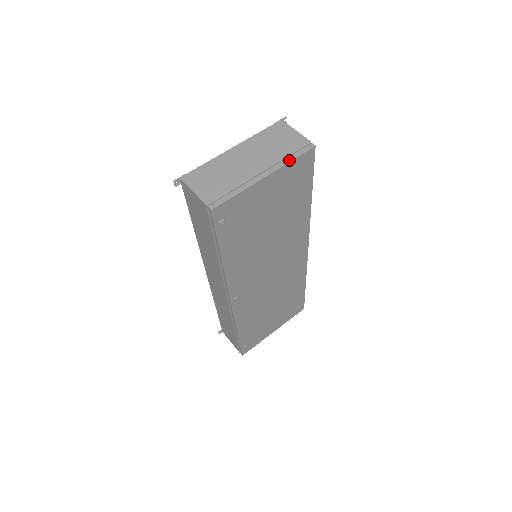
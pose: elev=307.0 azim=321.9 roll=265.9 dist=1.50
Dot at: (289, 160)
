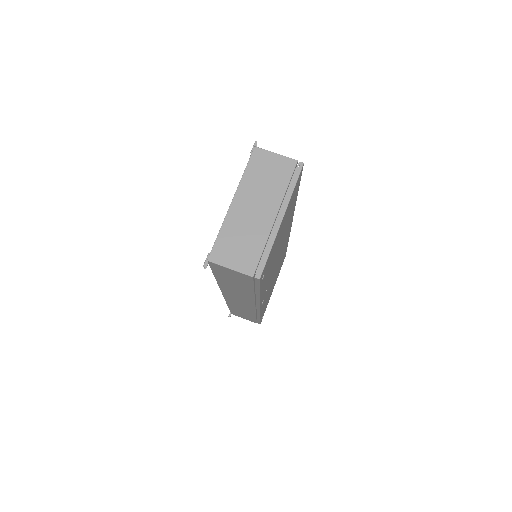
Dot at: (292, 191)
